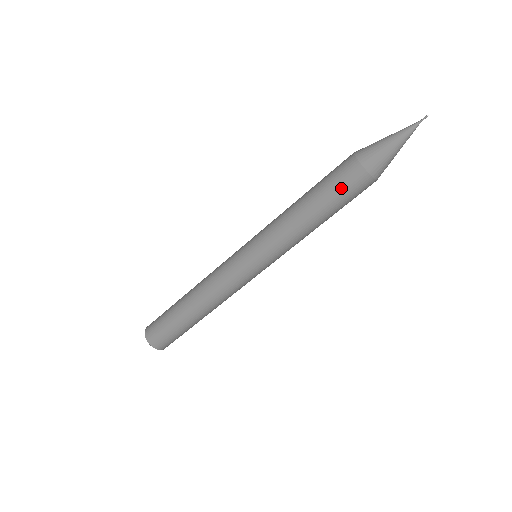
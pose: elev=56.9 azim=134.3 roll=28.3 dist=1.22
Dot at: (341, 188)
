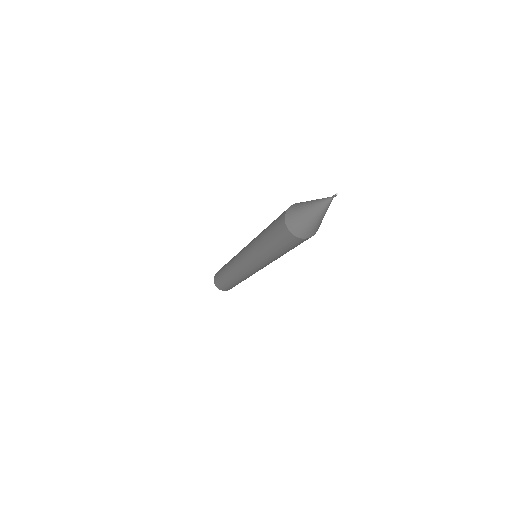
Dot at: occluded
